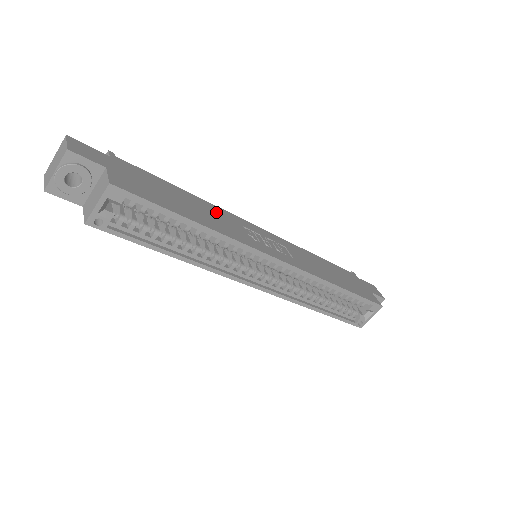
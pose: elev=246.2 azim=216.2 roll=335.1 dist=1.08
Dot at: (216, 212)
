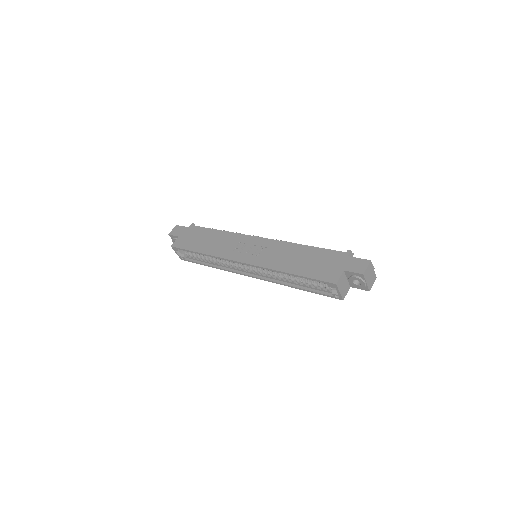
Dot at: (226, 238)
